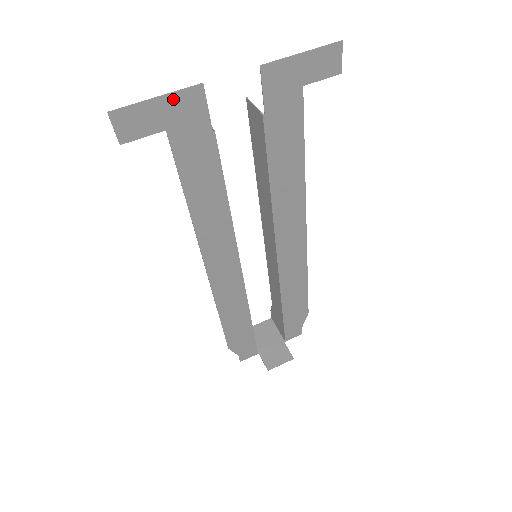
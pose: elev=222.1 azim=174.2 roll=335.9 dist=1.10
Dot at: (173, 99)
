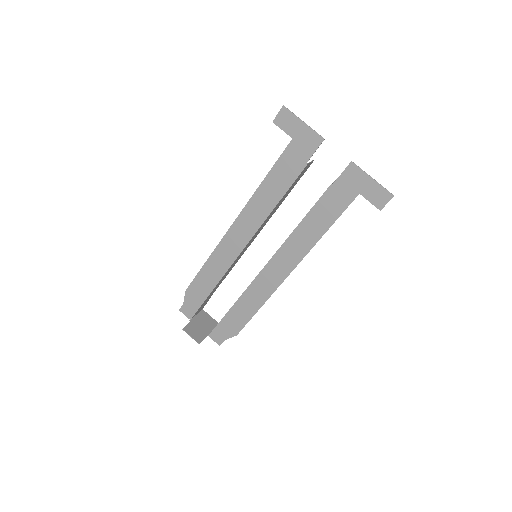
Dot at: (308, 130)
